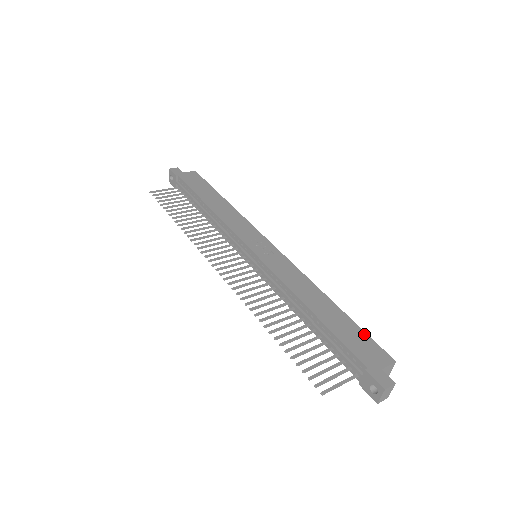
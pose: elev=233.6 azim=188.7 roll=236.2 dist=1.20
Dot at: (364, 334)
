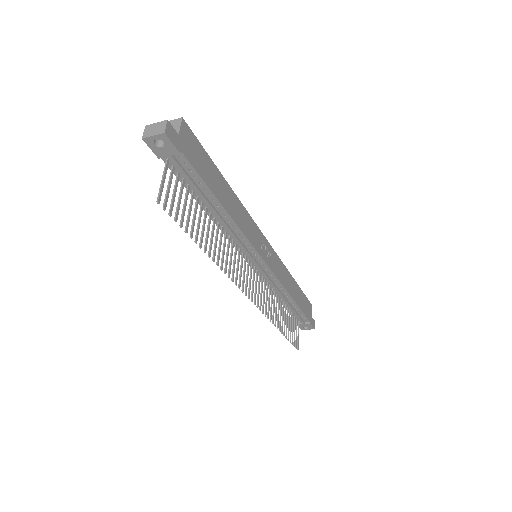
Dot at: (305, 296)
